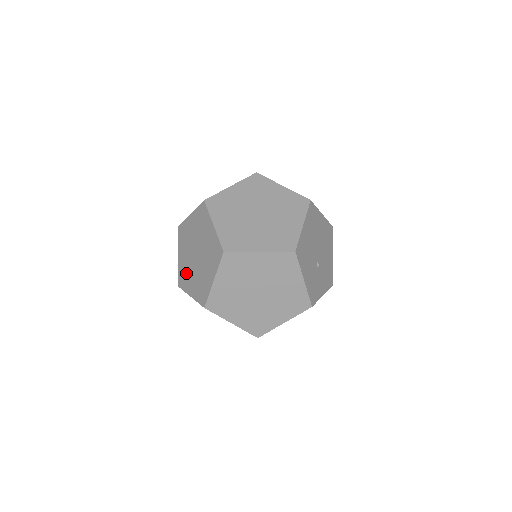
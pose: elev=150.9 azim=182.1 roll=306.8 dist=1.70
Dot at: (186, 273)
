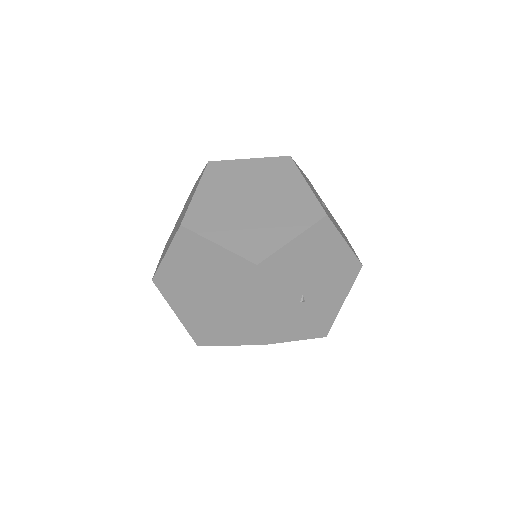
Dot at: (170, 236)
